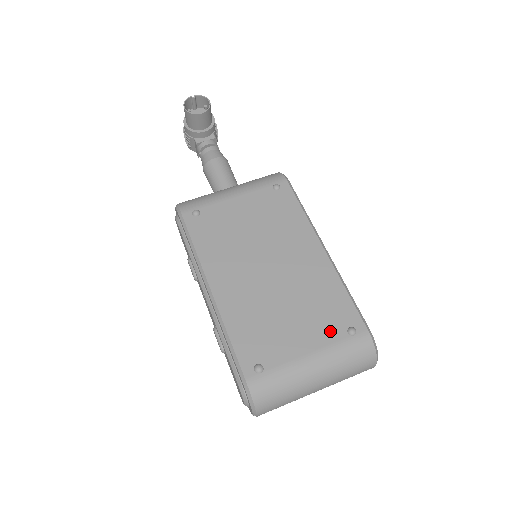
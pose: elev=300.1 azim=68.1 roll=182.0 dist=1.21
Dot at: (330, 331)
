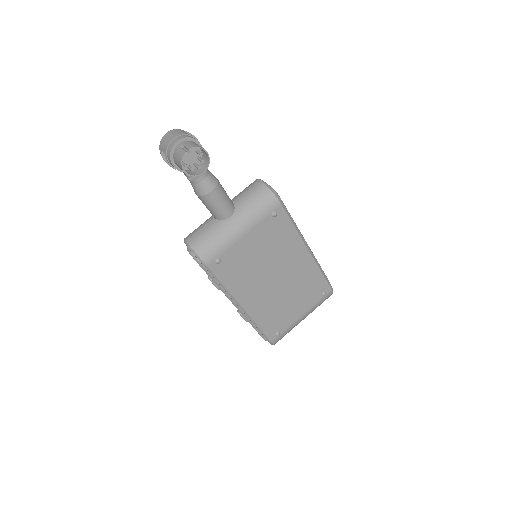
Dot at: (313, 299)
